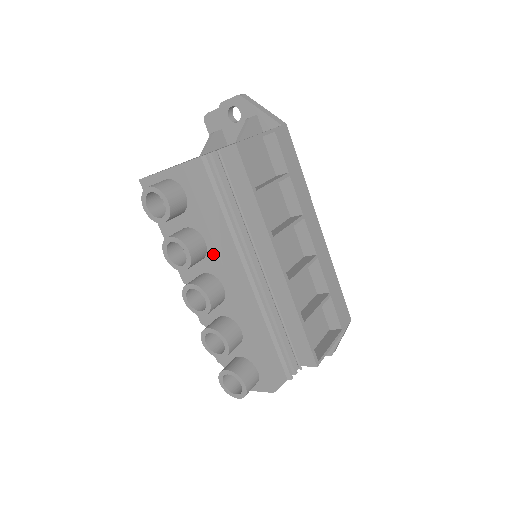
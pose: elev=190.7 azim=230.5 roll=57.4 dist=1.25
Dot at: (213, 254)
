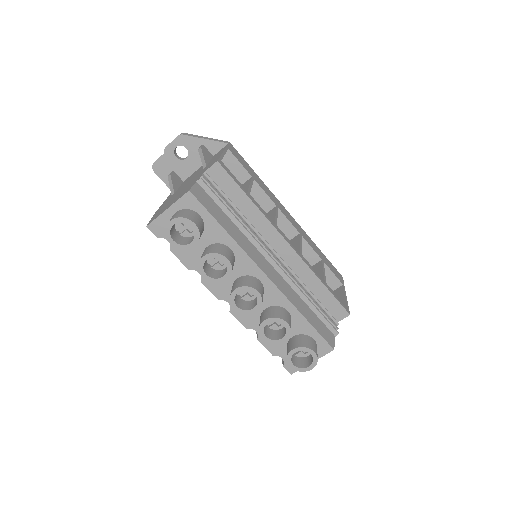
Dot at: (242, 256)
